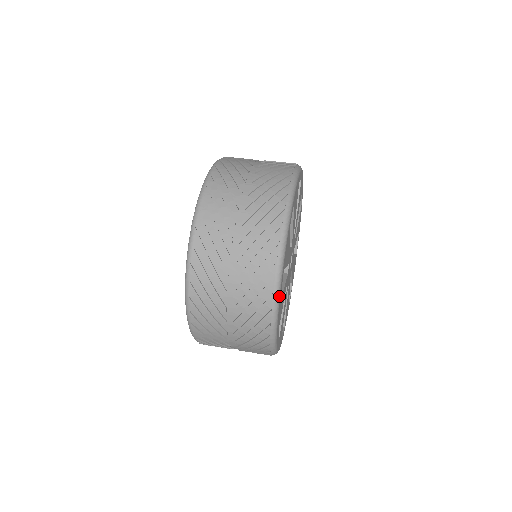
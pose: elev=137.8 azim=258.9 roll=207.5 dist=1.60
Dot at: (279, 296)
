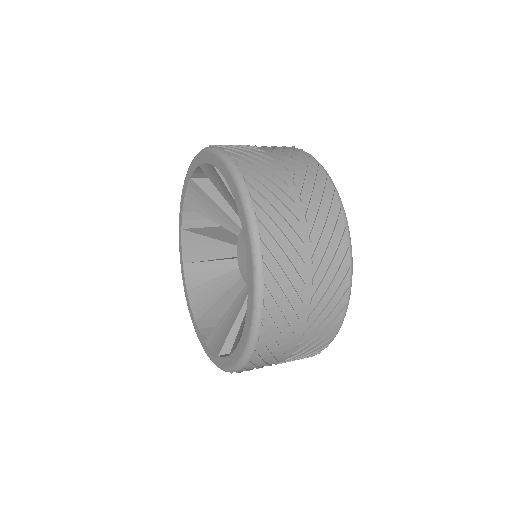
Dot at: (349, 232)
